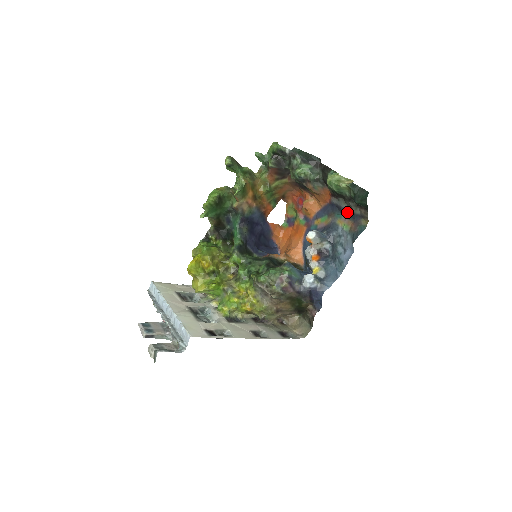
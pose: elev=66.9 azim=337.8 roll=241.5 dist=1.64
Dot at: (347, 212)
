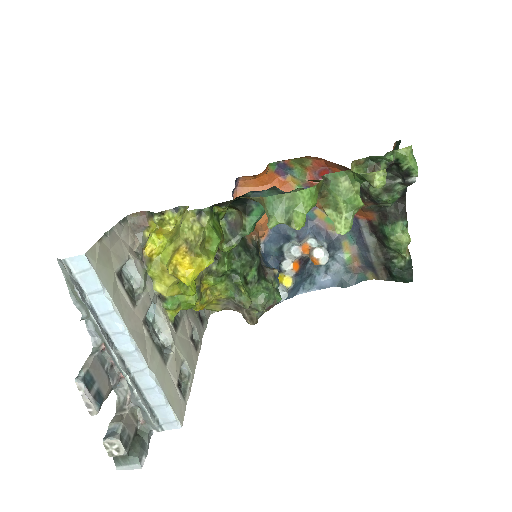
Dot at: (366, 253)
